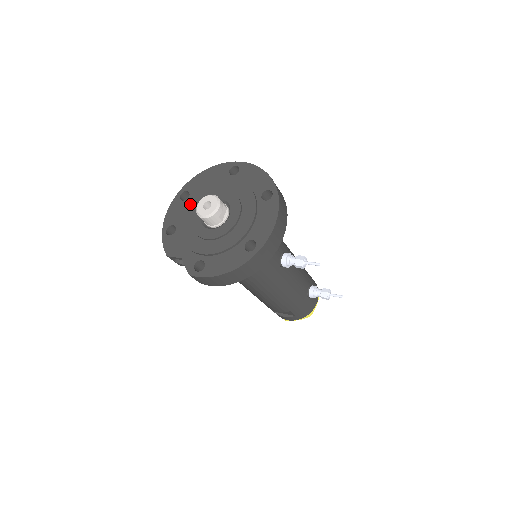
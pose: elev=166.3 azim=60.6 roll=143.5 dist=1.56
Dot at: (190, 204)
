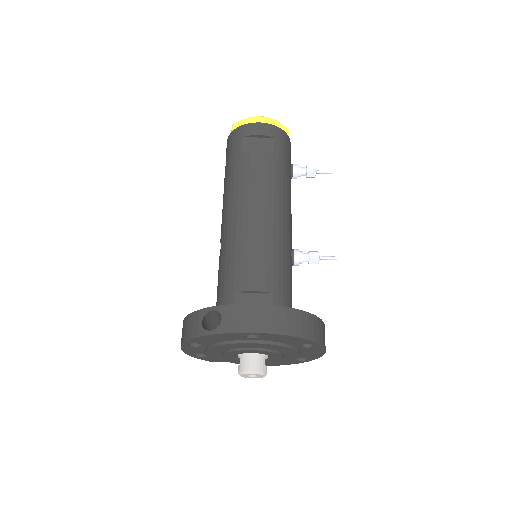
Dot at: (212, 352)
